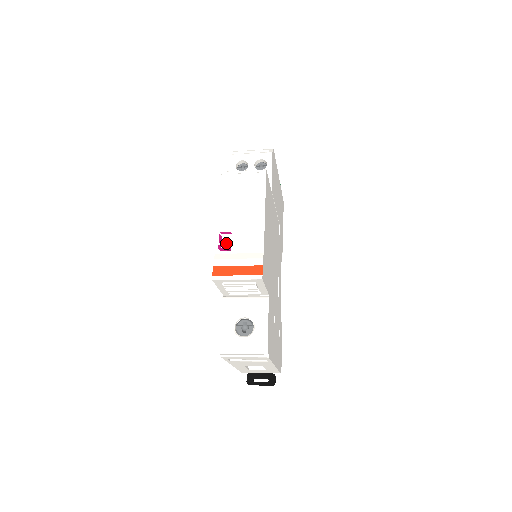
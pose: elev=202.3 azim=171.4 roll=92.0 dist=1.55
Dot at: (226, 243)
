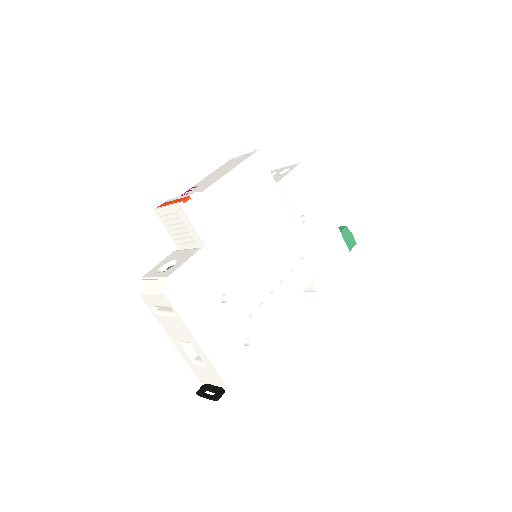
Dot at: (188, 192)
